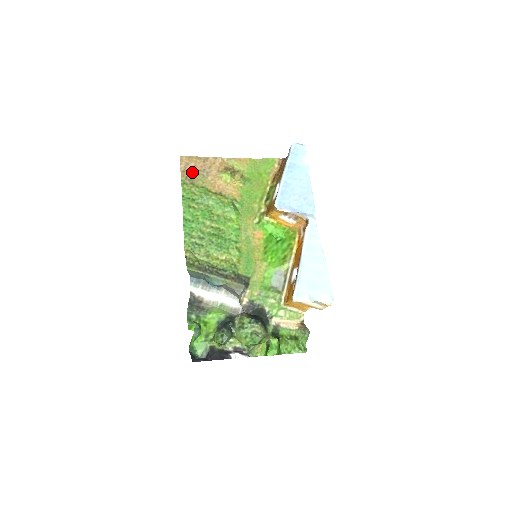
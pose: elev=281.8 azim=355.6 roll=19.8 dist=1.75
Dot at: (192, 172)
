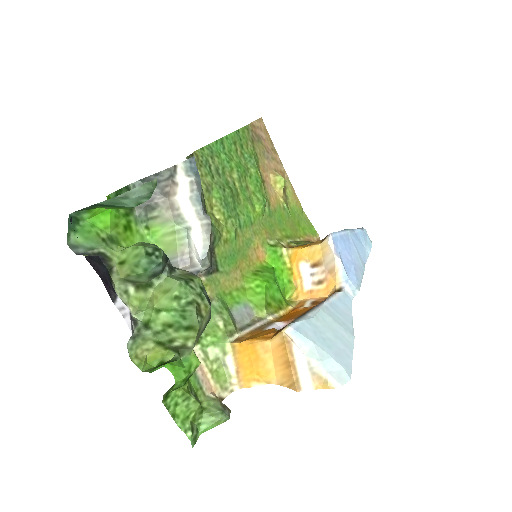
Dot at: (259, 137)
